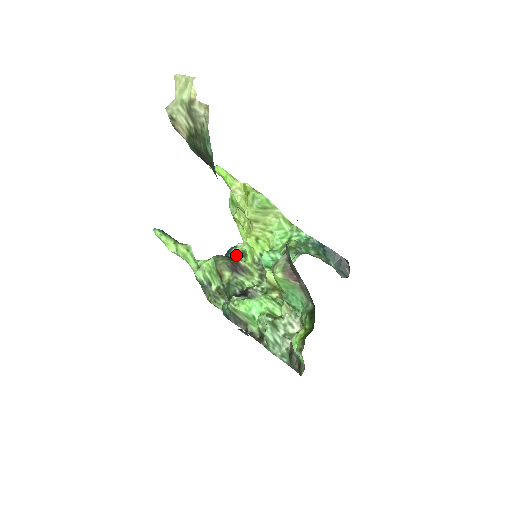
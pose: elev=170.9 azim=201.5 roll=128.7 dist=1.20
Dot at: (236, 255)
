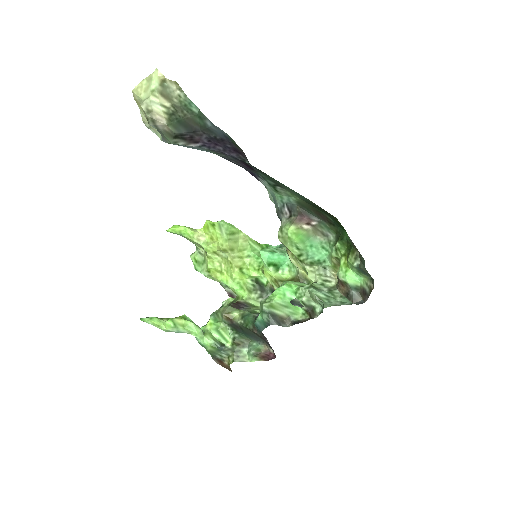
Dot at: occluded
